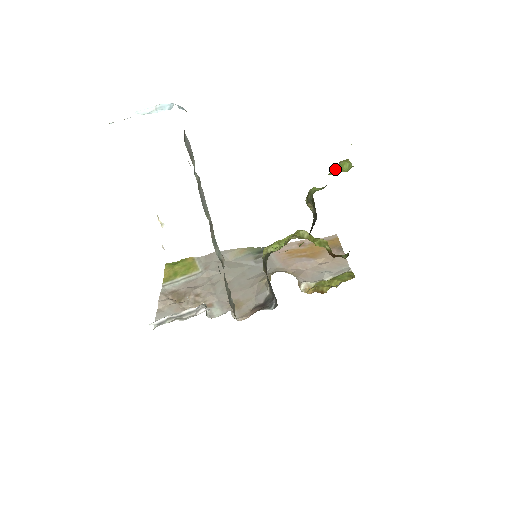
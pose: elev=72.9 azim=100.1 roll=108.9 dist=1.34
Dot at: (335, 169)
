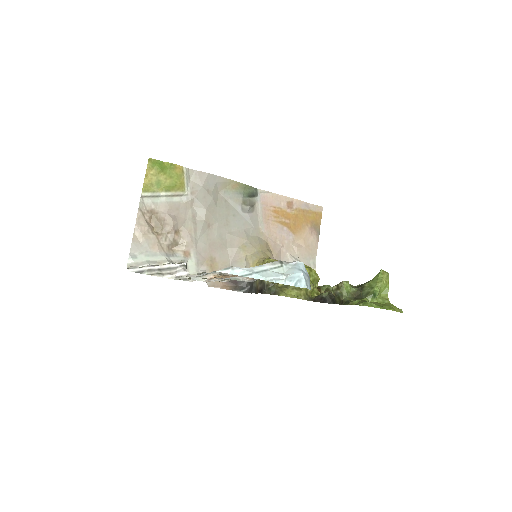
Dot at: (375, 295)
